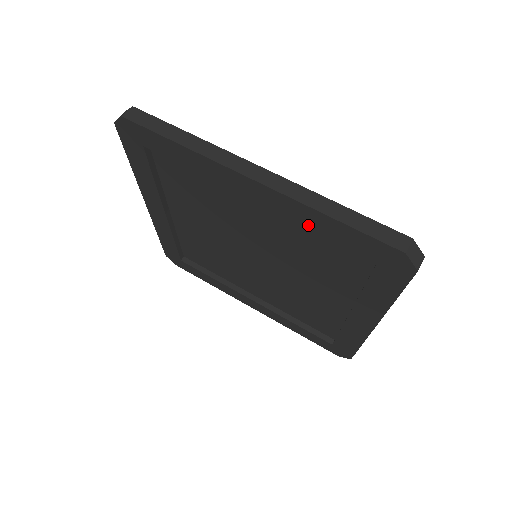
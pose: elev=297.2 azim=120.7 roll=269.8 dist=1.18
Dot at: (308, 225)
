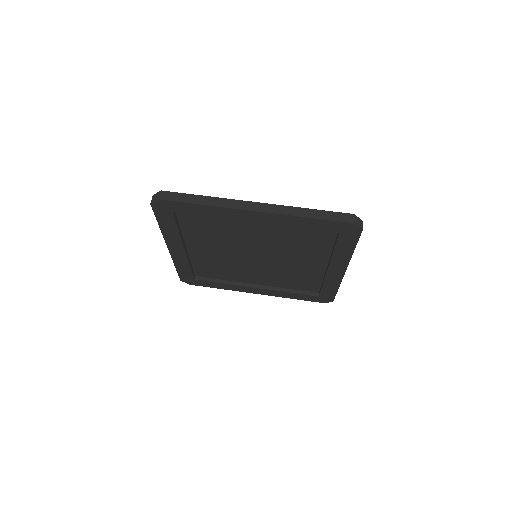
Dot at: (293, 226)
